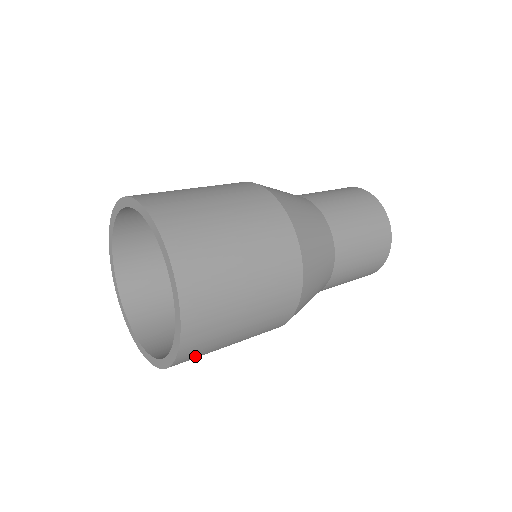
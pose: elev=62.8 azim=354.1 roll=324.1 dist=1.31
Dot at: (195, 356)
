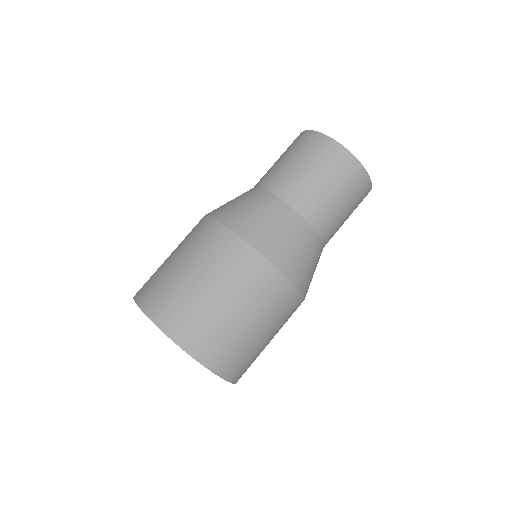
Dot at: occluded
